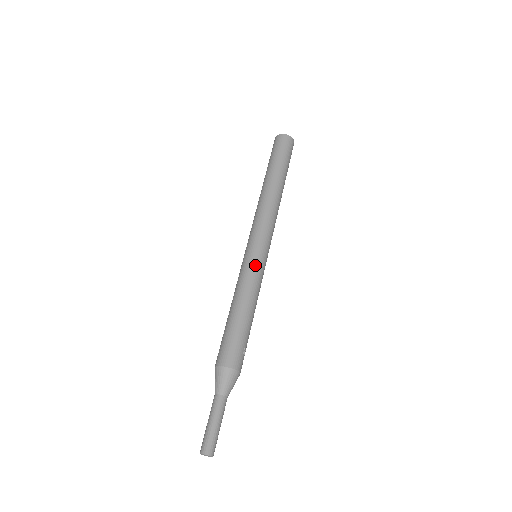
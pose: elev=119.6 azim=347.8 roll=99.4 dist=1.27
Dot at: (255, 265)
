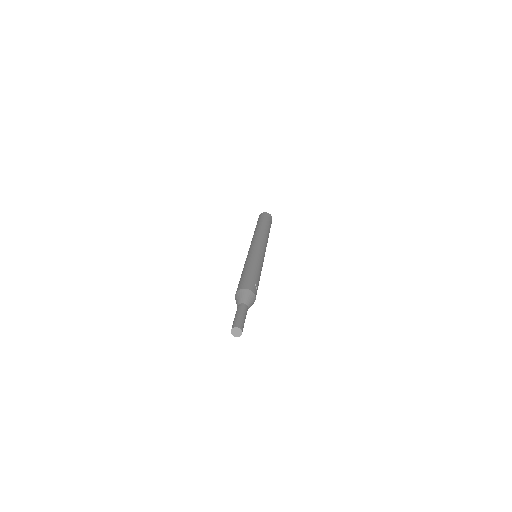
Dot at: (254, 253)
